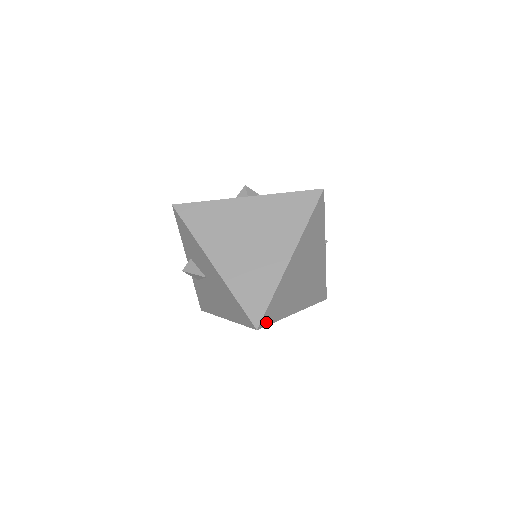
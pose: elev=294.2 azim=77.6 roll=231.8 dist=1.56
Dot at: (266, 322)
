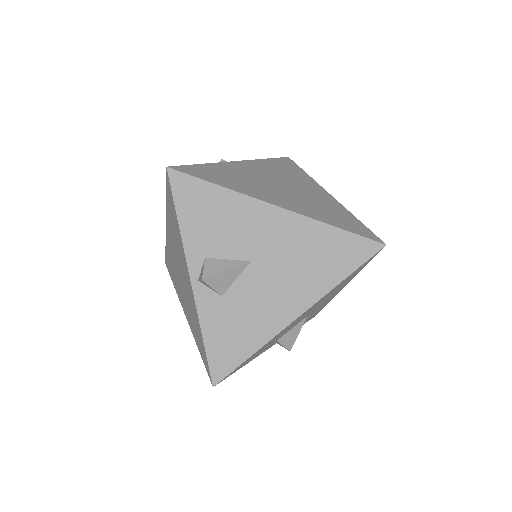
Dot at: occluded
